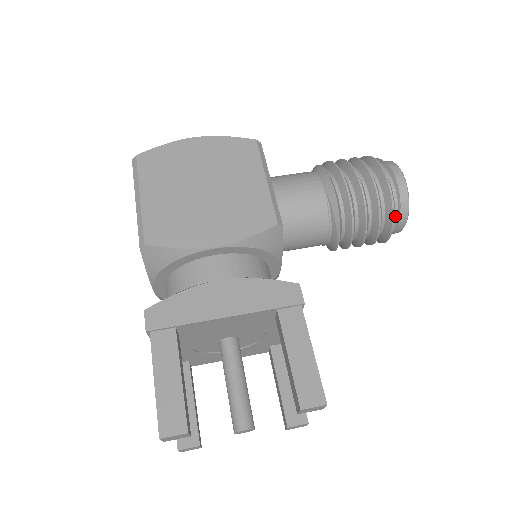
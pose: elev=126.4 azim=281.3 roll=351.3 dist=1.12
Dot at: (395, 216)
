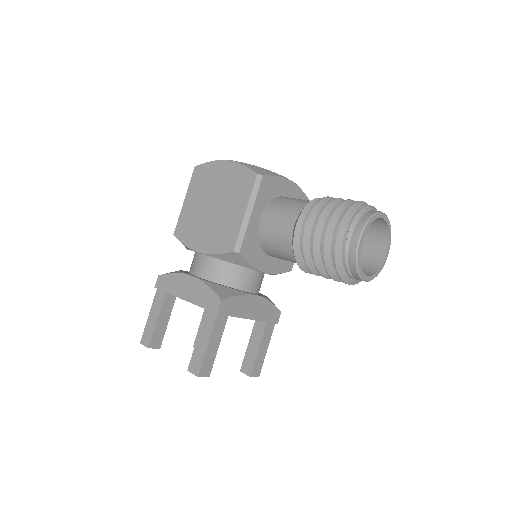
Dot at: (346, 271)
